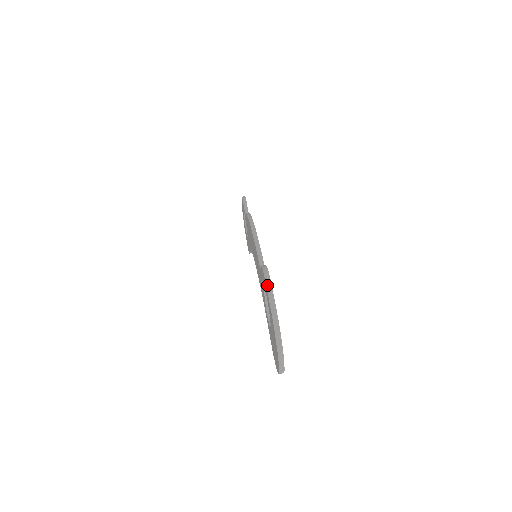
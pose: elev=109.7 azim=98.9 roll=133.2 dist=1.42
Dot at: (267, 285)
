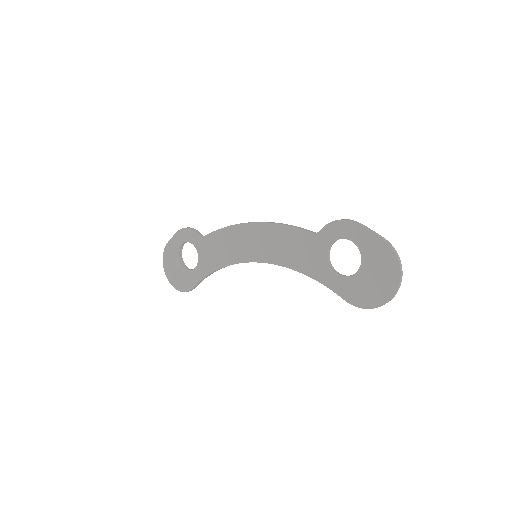
Dot at: (360, 224)
